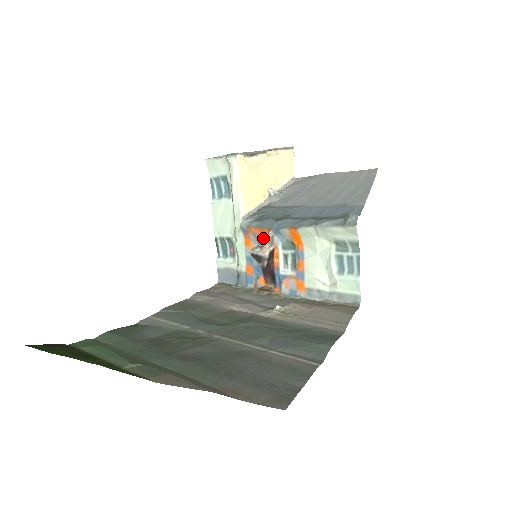
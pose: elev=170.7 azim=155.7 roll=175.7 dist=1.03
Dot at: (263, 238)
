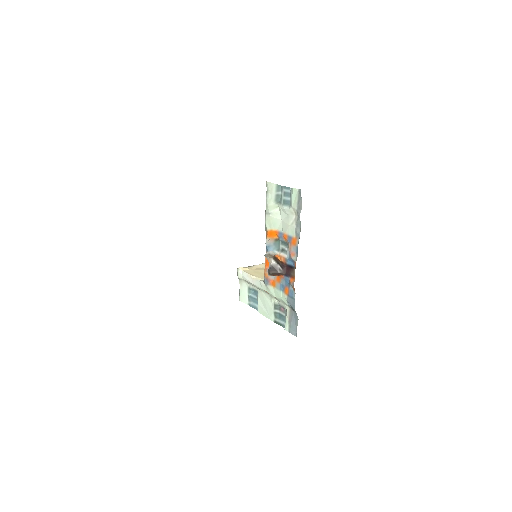
Dot at: occluded
